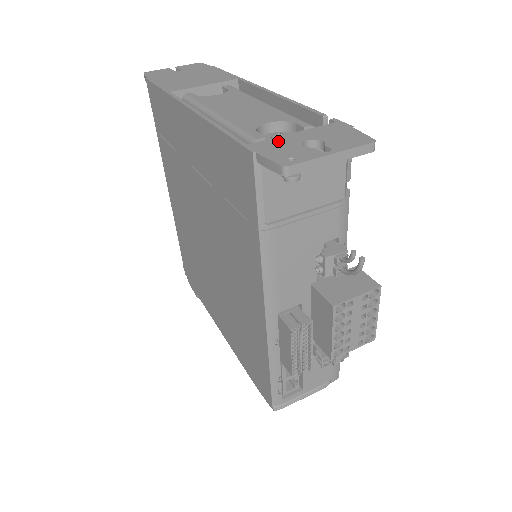
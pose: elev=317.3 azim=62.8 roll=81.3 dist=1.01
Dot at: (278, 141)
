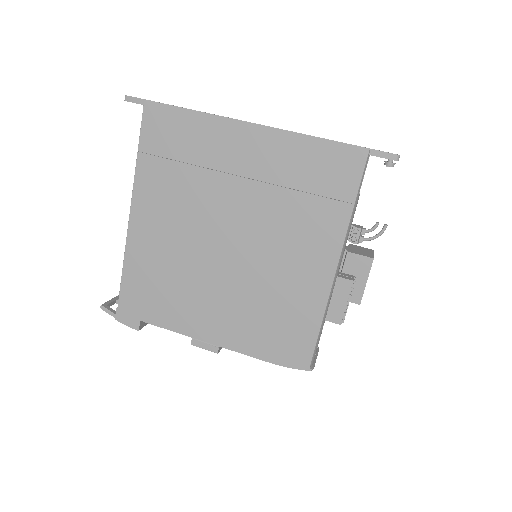
Dot at: occluded
